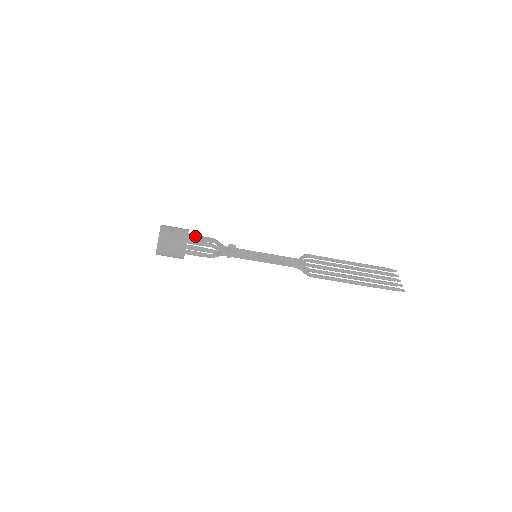
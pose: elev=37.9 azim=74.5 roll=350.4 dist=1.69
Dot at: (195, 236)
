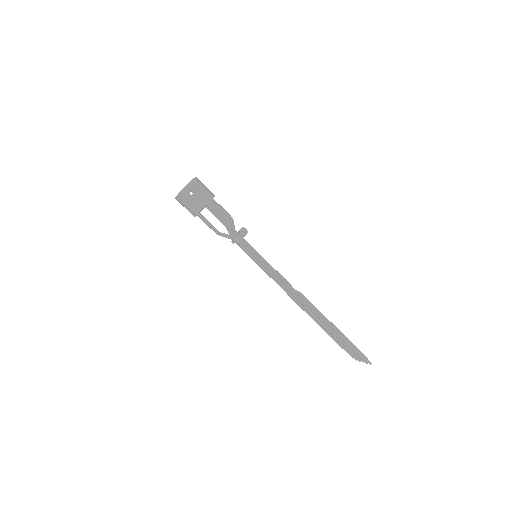
Dot at: occluded
